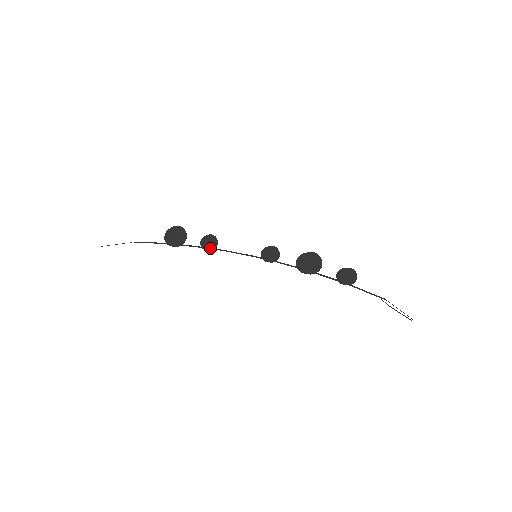
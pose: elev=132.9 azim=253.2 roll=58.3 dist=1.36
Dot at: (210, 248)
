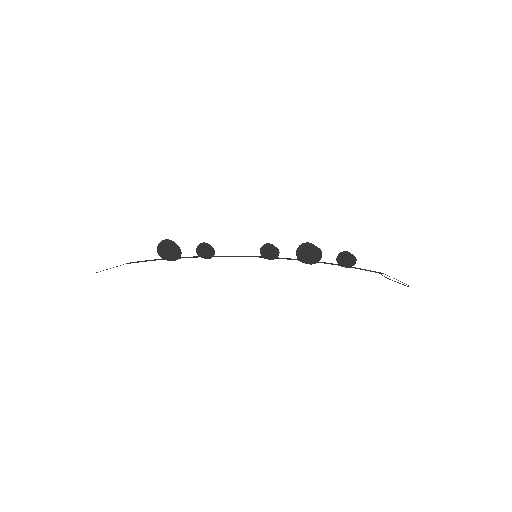
Dot at: (208, 257)
